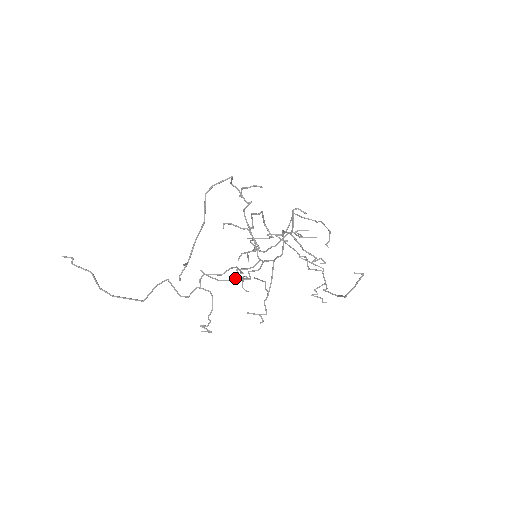
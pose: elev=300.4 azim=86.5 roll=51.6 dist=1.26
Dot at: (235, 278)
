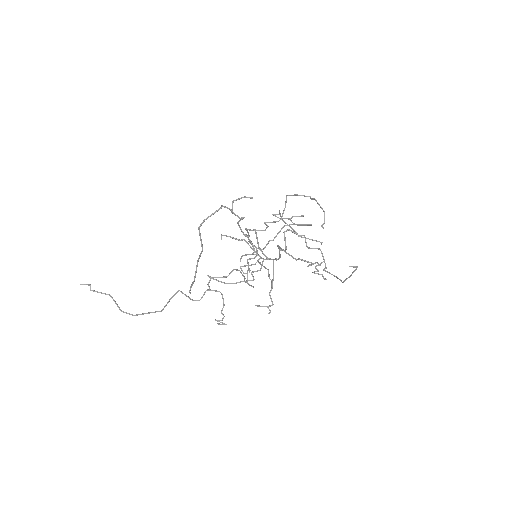
Dot at: (240, 281)
